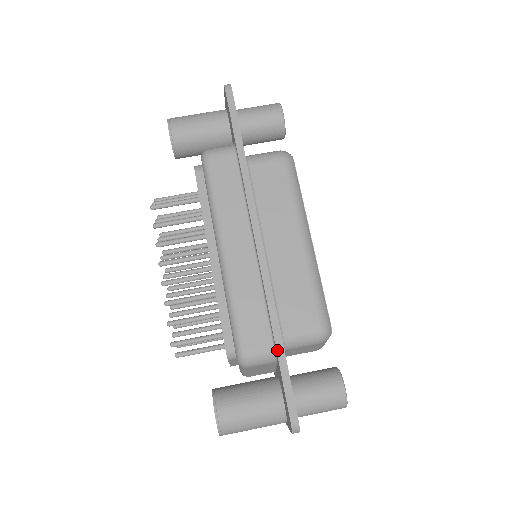
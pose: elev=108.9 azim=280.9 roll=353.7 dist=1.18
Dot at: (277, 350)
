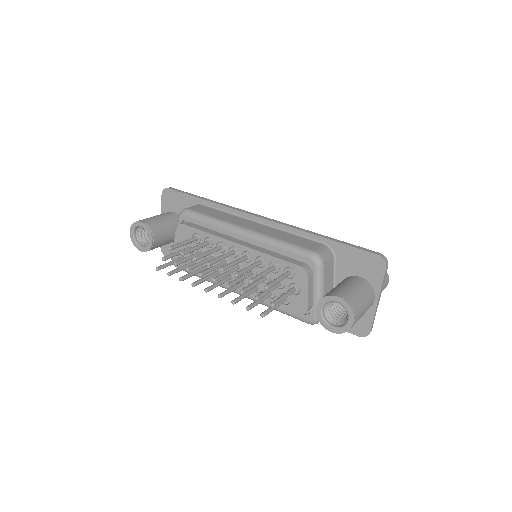
Dot at: (329, 239)
